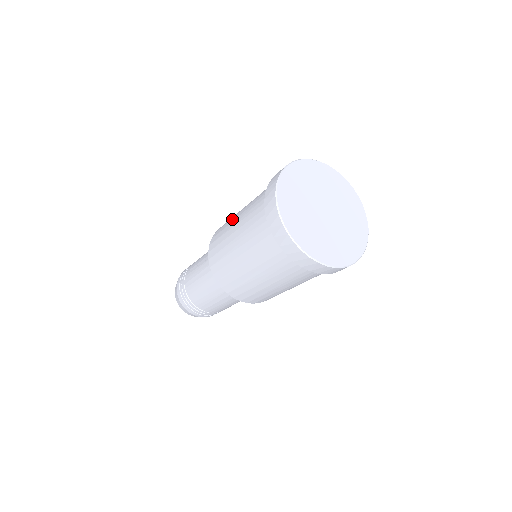
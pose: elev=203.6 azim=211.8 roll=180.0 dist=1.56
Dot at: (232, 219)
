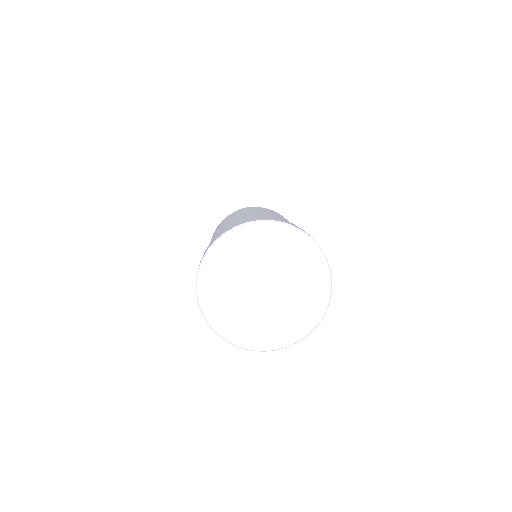
Dot at: (226, 222)
